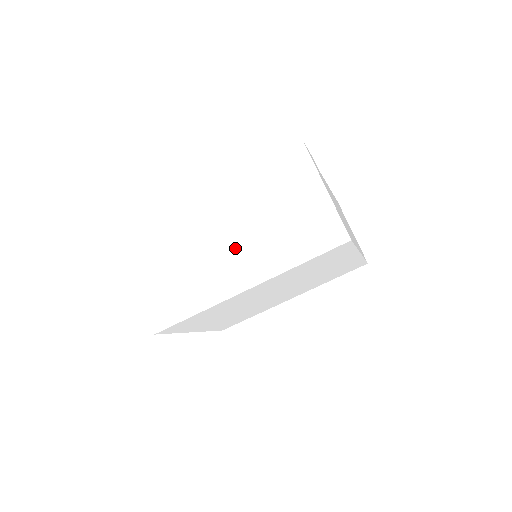
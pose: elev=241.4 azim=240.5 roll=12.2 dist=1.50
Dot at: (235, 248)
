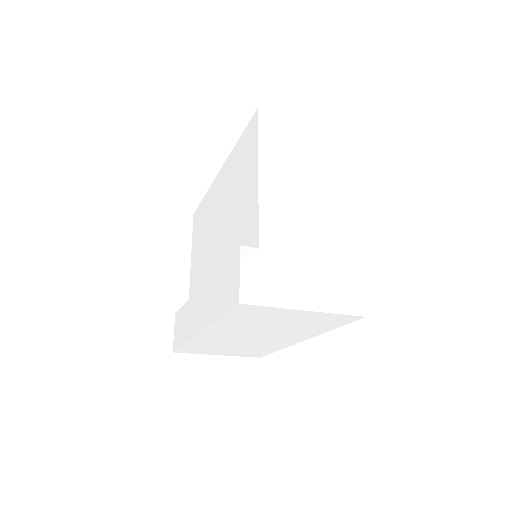
Dot at: (265, 338)
